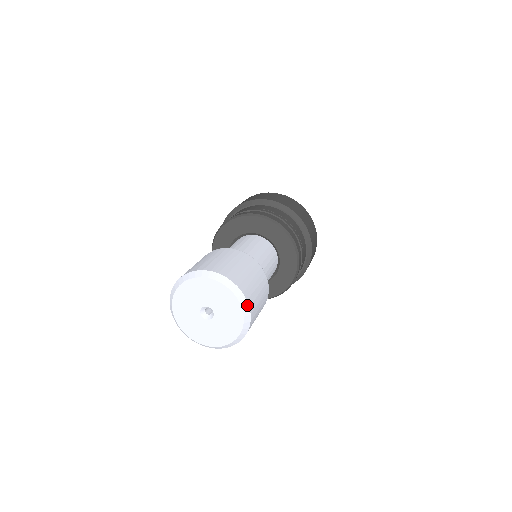
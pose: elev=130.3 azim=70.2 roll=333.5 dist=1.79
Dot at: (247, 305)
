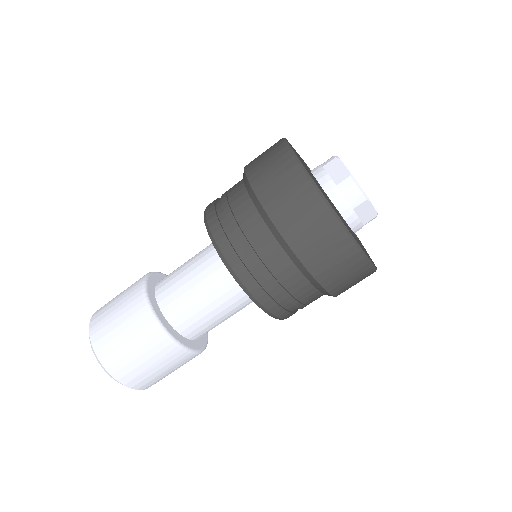
Dot at: (114, 378)
